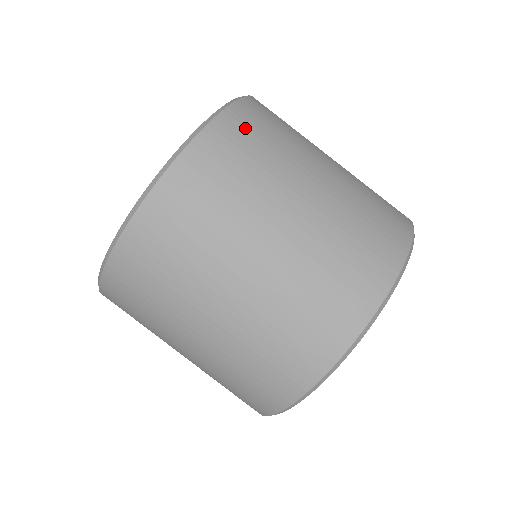
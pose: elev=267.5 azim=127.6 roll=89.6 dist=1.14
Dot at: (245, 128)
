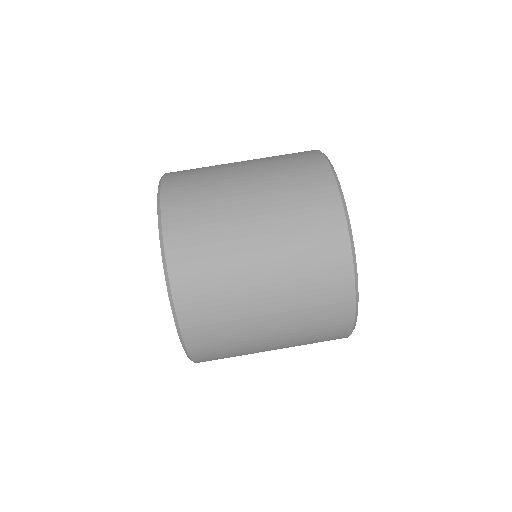
Dot at: occluded
